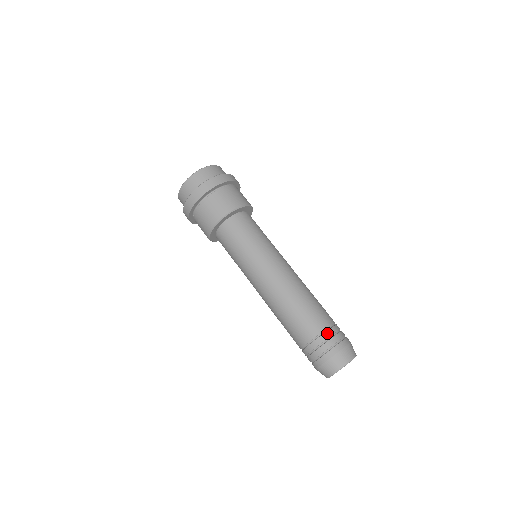
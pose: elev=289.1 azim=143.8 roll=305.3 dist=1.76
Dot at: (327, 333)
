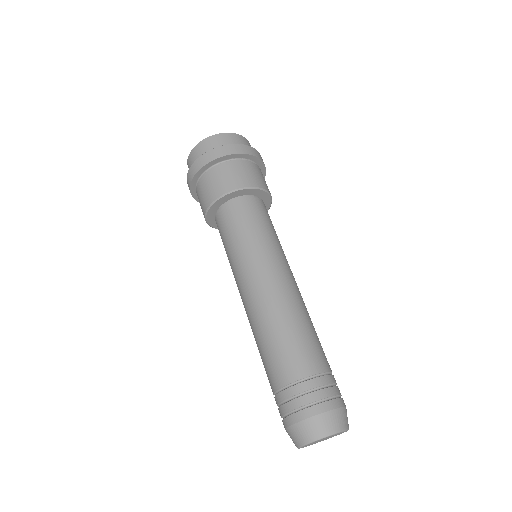
Dot at: (329, 377)
